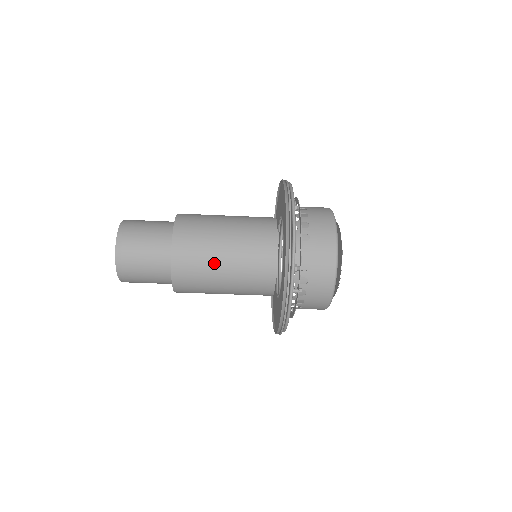
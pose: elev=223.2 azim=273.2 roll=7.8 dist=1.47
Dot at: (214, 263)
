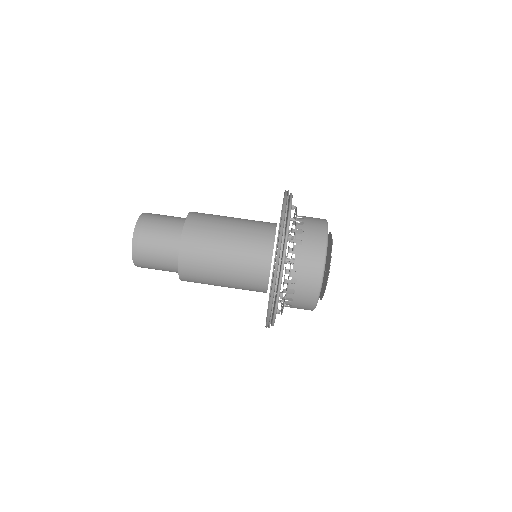
Dot at: (219, 238)
